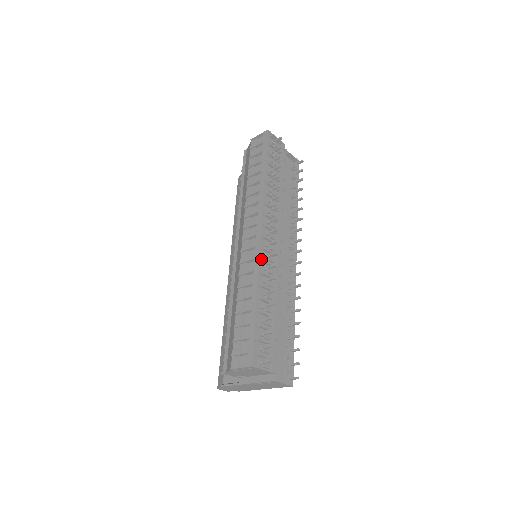
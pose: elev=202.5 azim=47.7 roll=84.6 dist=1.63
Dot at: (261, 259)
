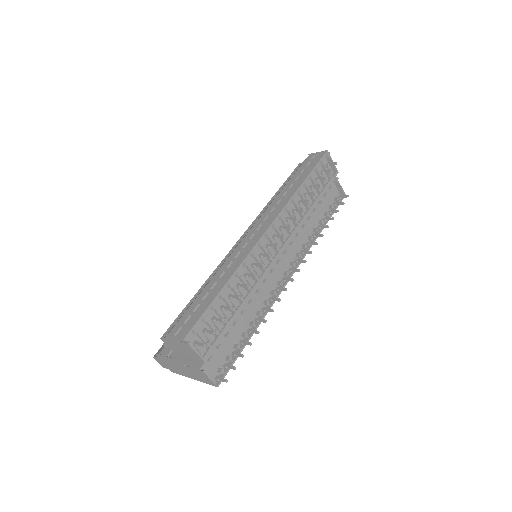
Dot at: (253, 253)
